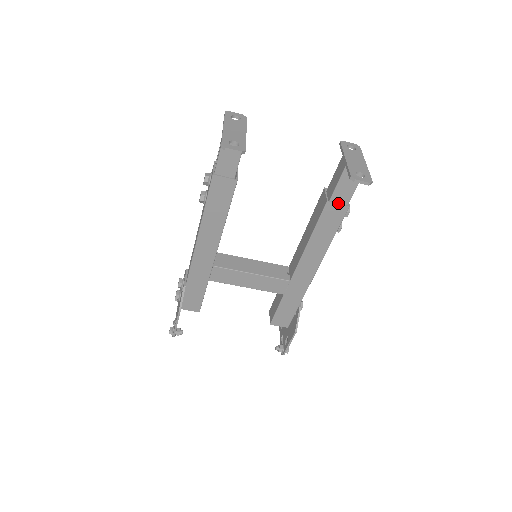
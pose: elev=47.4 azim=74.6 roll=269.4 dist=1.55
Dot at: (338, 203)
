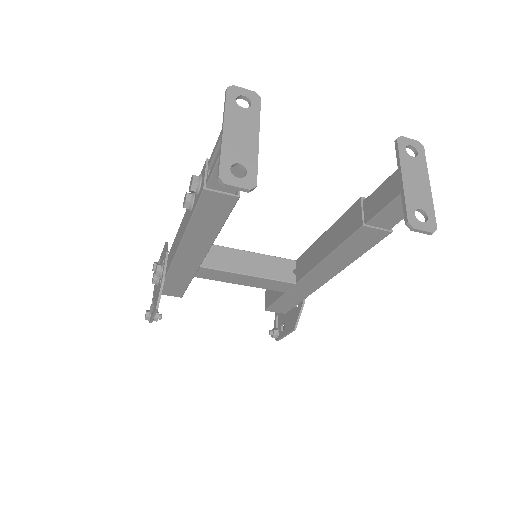
Dot at: (377, 228)
